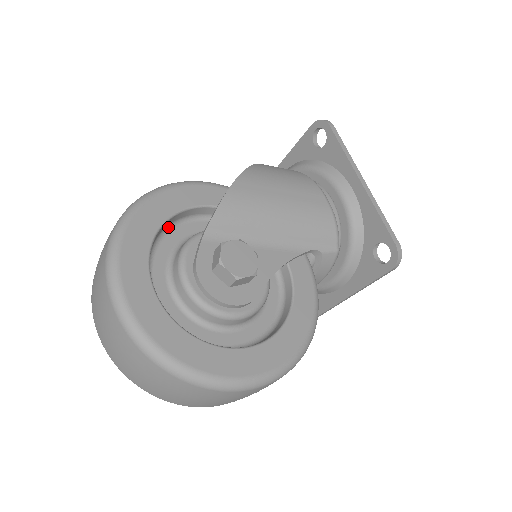
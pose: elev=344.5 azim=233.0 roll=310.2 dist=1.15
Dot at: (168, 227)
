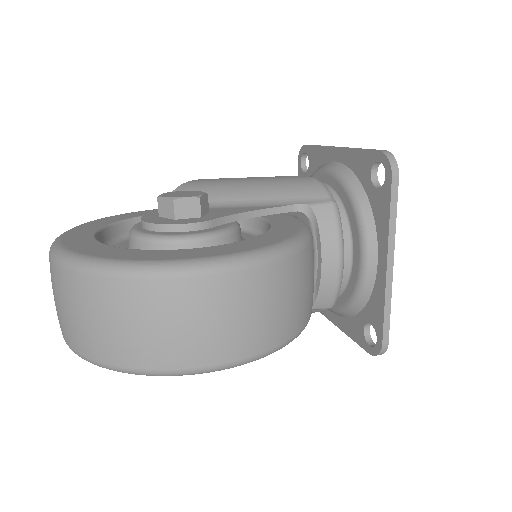
Dot at: occluded
